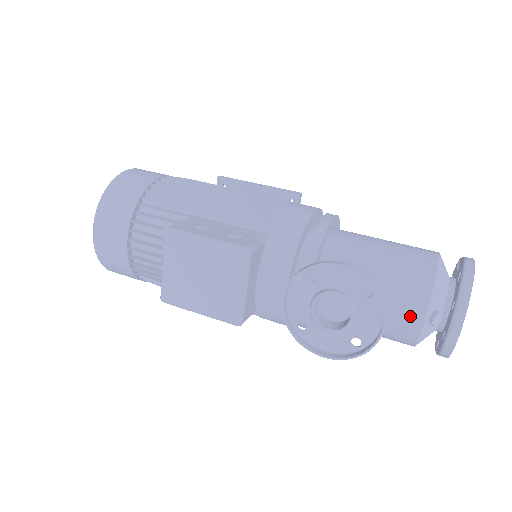
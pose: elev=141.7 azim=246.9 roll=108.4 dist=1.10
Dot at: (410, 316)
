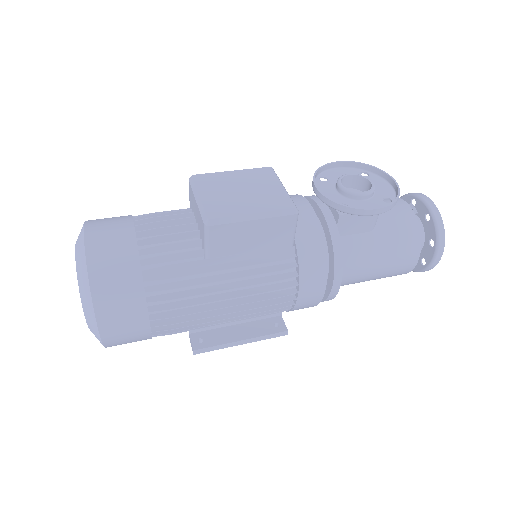
Dot at: (399, 205)
